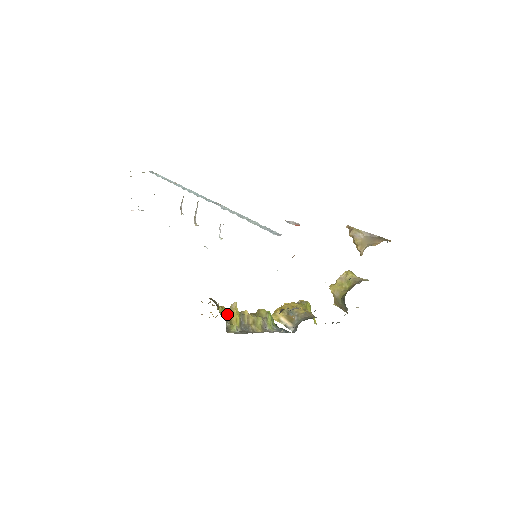
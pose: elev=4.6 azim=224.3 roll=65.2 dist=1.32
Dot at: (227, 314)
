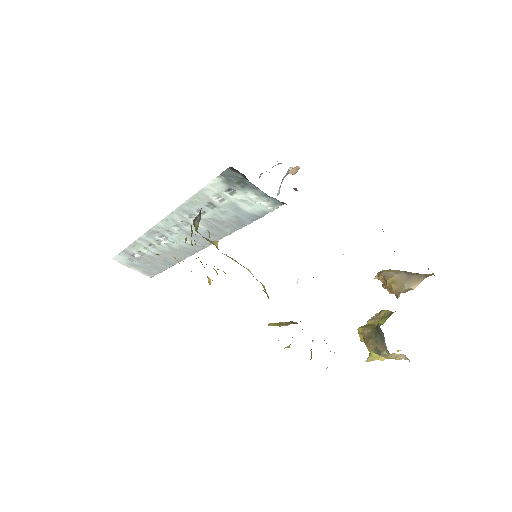
Dot at: occluded
